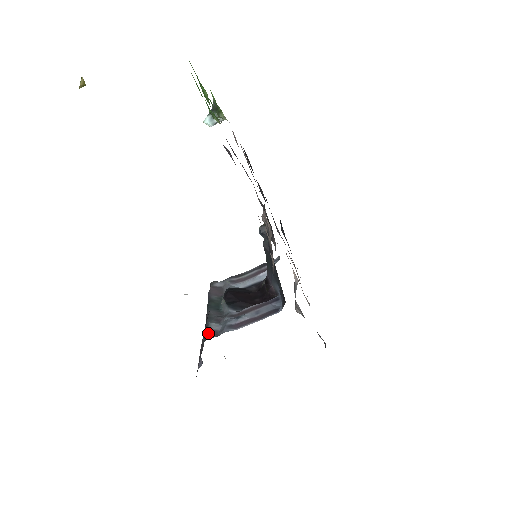
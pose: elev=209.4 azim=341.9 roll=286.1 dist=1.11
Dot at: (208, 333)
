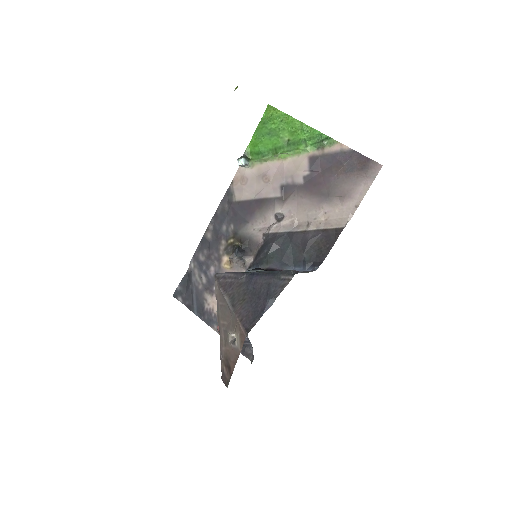
Dot at: (294, 270)
